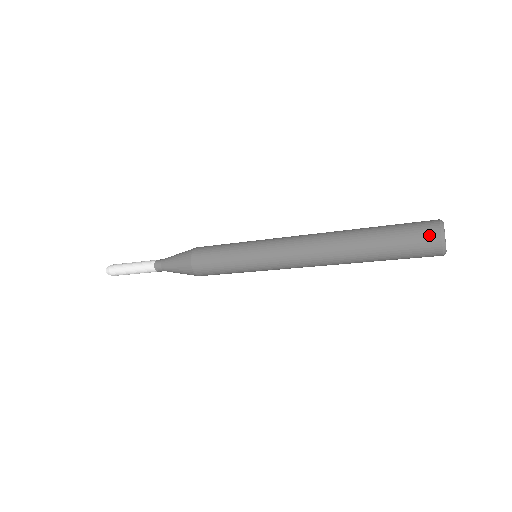
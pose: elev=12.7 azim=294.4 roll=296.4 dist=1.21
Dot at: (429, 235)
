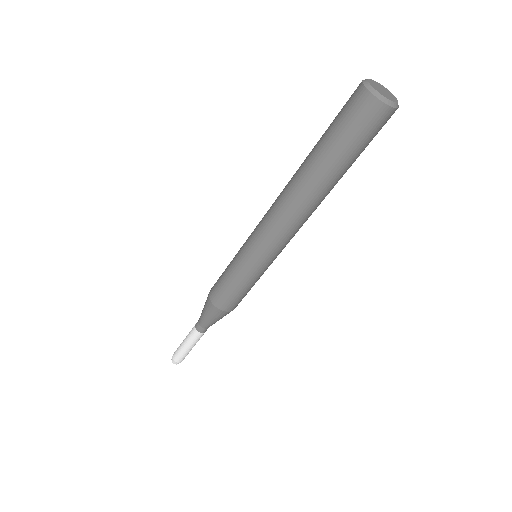
Dot at: occluded
